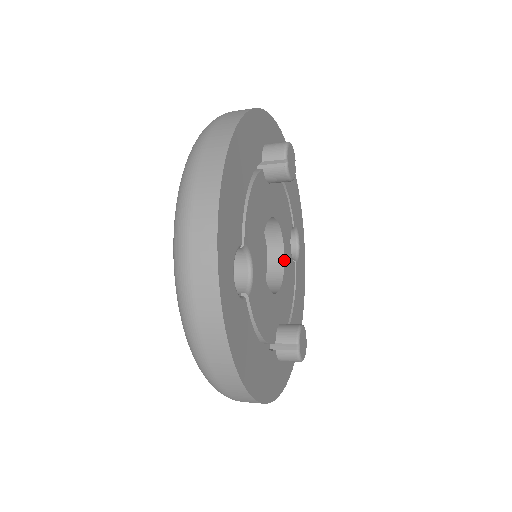
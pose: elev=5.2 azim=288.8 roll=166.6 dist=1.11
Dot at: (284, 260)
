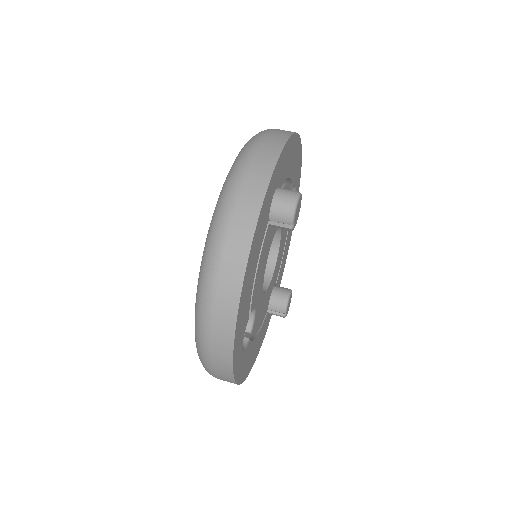
Dot at: (280, 241)
